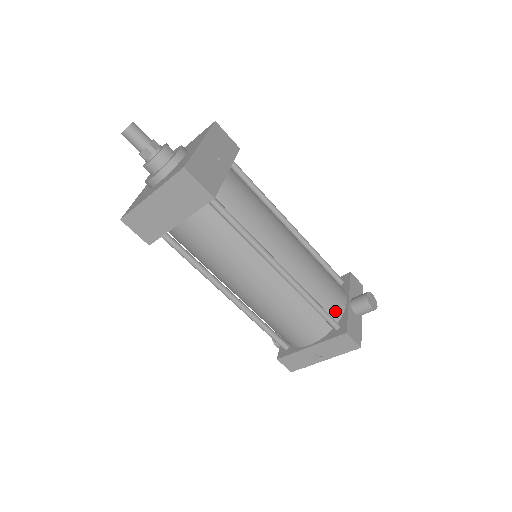
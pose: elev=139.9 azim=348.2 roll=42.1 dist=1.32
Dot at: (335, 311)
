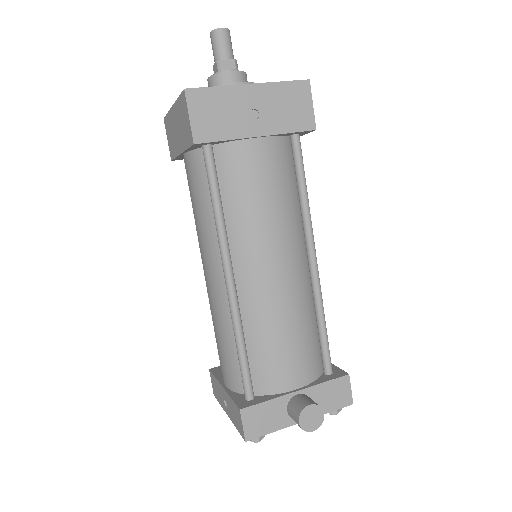
Dot at: (265, 382)
